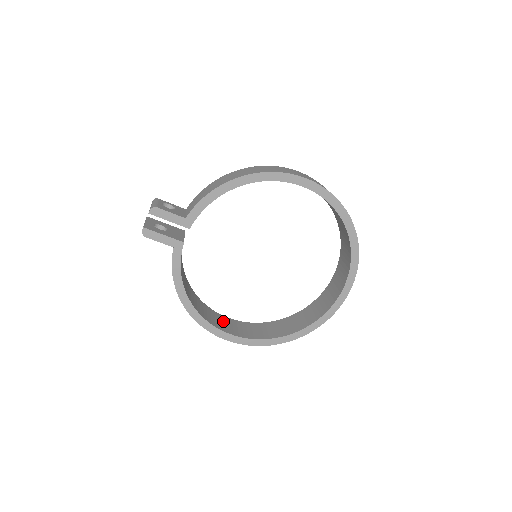
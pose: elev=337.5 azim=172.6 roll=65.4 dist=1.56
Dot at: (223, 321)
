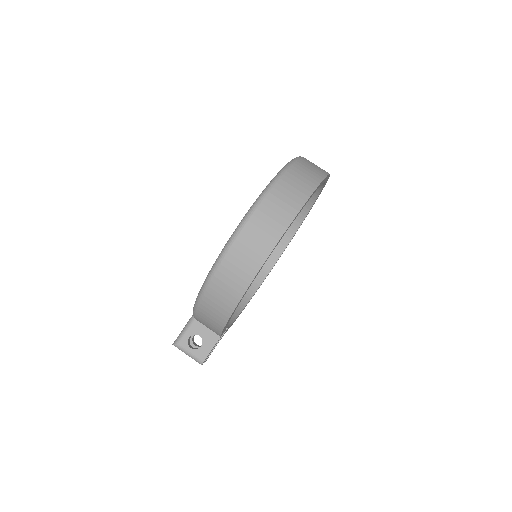
Dot at: occluded
